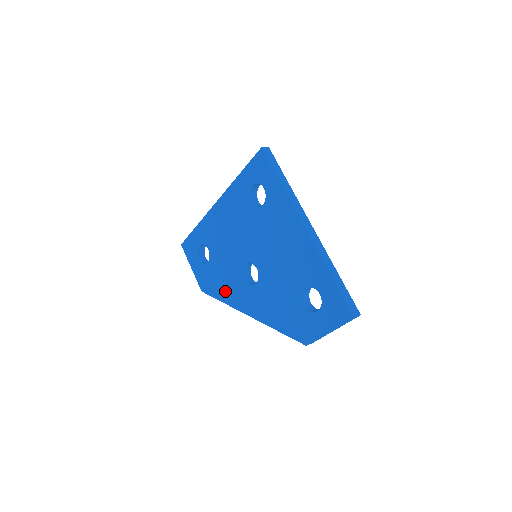
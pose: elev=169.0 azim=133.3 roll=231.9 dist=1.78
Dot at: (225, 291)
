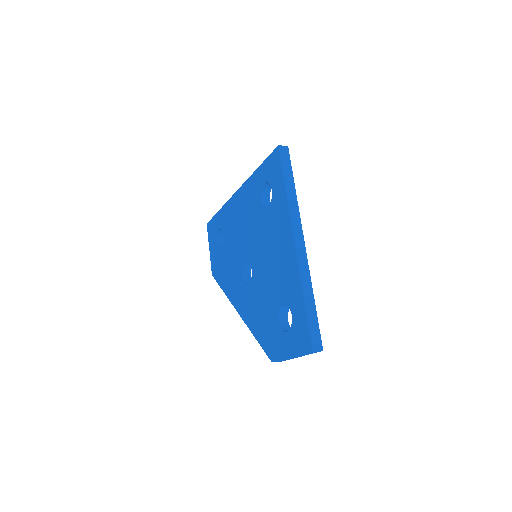
Dot at: (227, 282)
